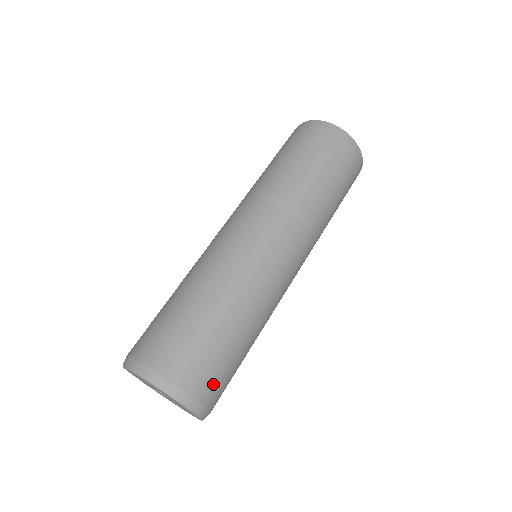
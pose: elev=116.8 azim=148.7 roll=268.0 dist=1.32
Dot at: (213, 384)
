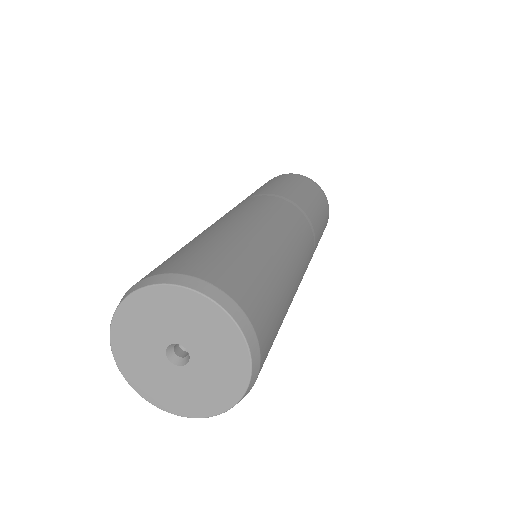
Dot at: (222, 271)
